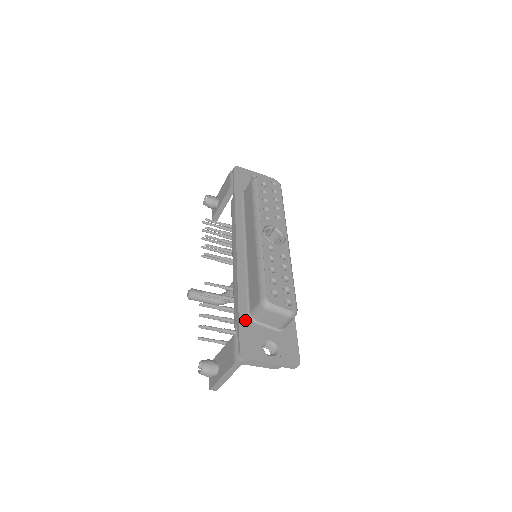
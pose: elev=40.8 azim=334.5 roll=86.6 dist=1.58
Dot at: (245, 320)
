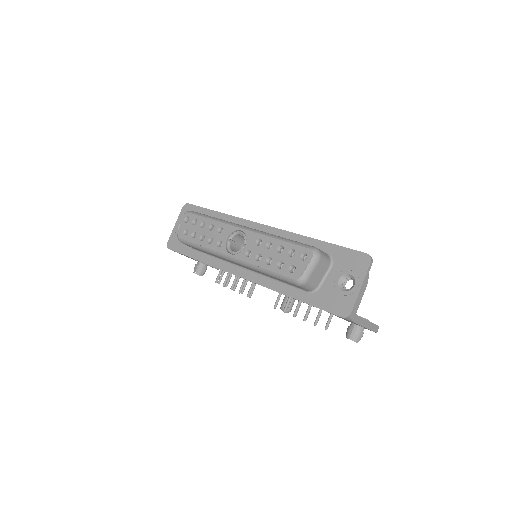
Dot at: (314, 299)
